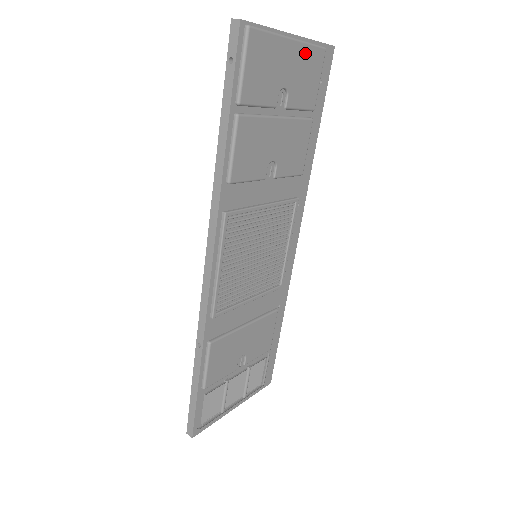
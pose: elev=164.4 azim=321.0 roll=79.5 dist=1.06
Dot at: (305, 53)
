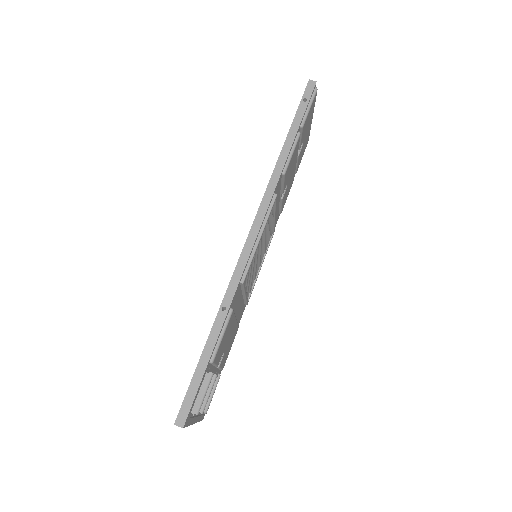
Dot at: (309, 132)
